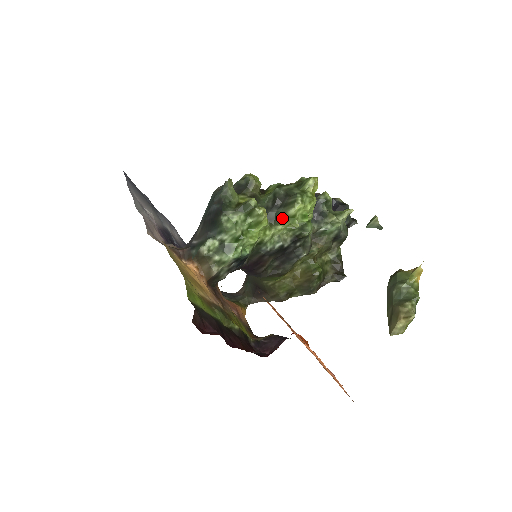
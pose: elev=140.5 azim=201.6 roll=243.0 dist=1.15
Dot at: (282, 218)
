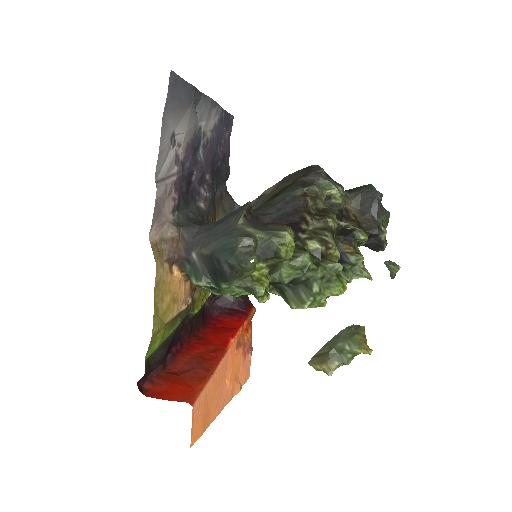
Dot at: (284, 296)
